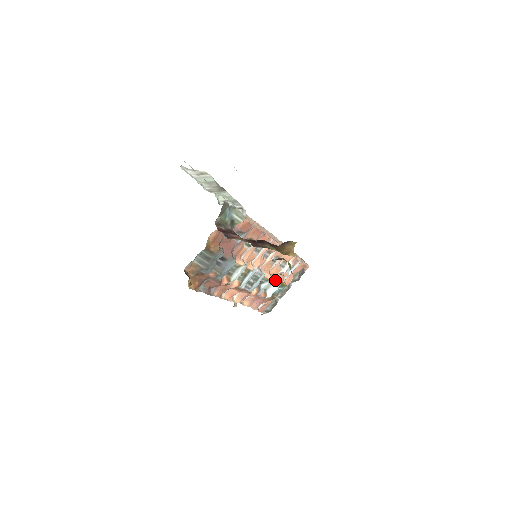
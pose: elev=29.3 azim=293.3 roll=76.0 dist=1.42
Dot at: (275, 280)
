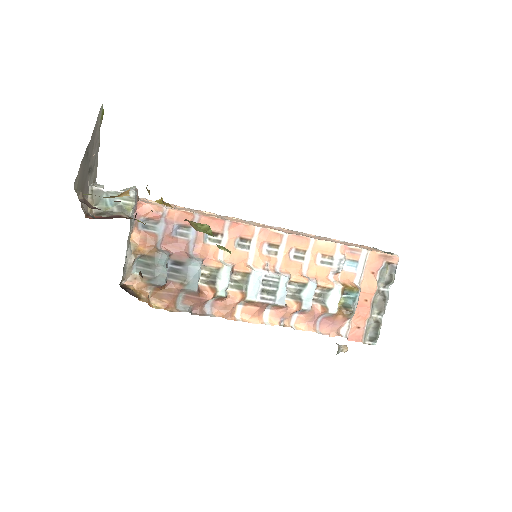
Dot at: (327, 284)
